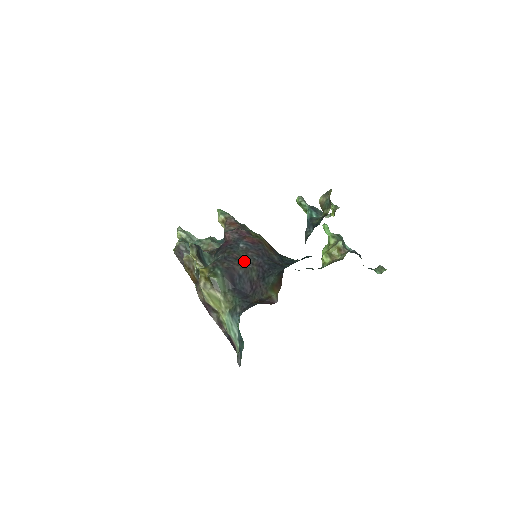
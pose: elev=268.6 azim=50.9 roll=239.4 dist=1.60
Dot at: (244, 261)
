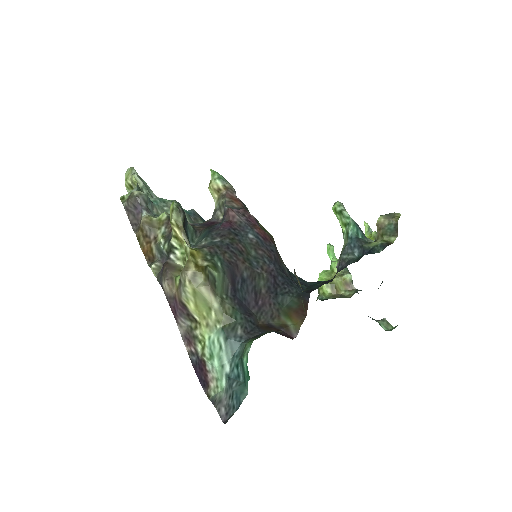
Dot at: (251, 260)
